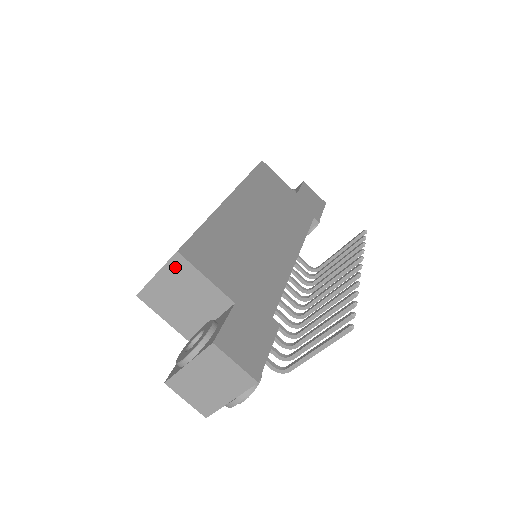
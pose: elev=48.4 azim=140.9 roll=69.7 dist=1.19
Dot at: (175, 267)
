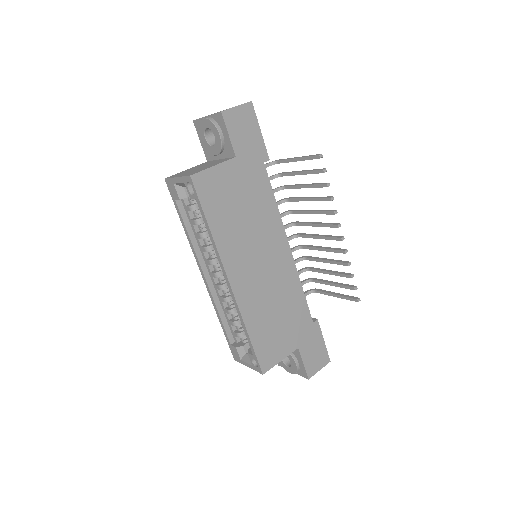
Dot at: occluded
